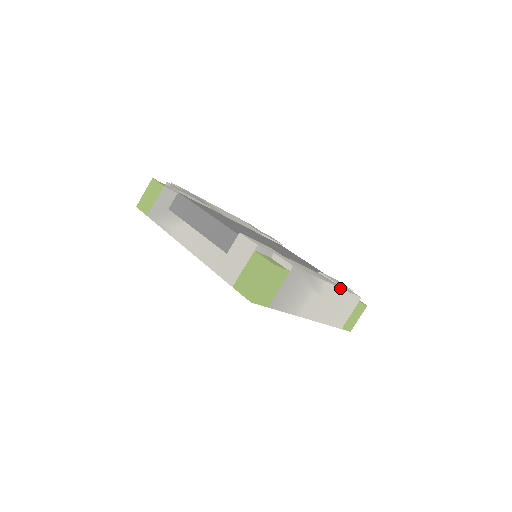
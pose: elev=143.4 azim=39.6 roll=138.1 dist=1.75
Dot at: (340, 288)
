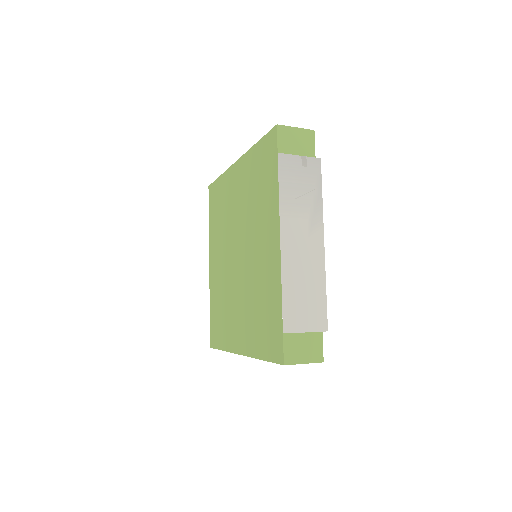
Dot at: occluded
